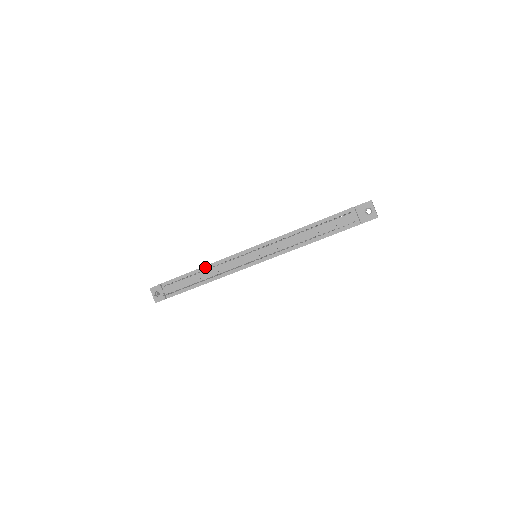
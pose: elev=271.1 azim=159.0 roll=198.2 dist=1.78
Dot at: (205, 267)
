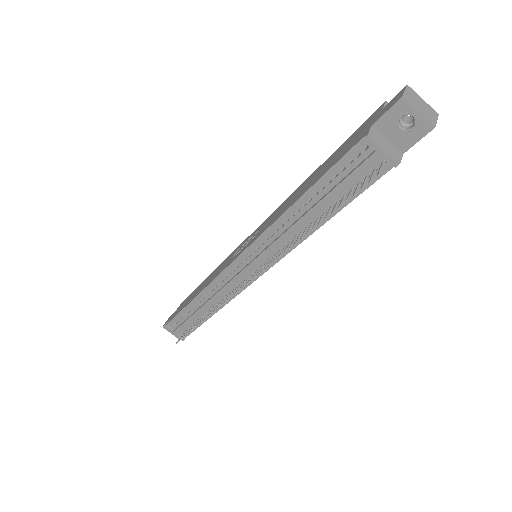
Dot at: (199, 296)
